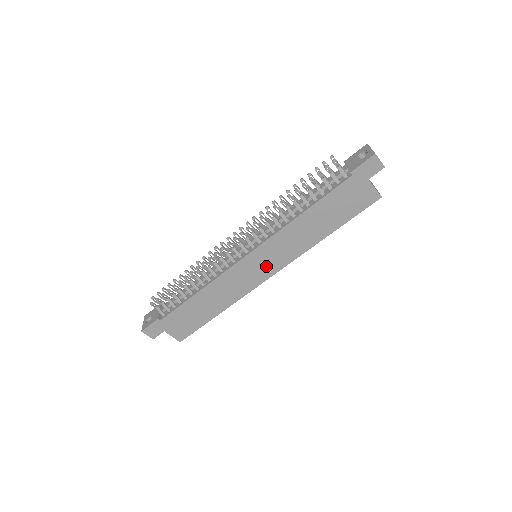
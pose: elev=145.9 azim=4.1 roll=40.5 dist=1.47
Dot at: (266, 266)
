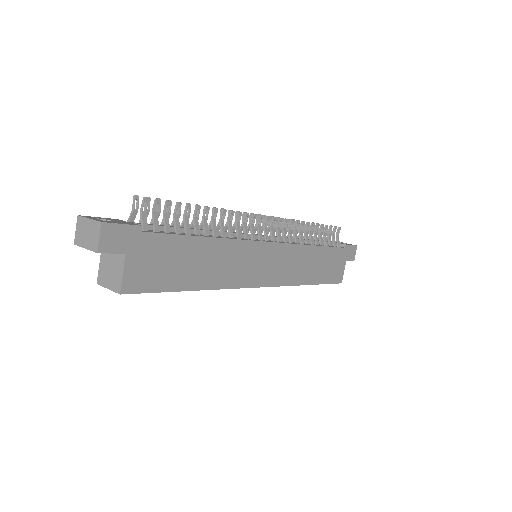
Dot at: (269, 270)
